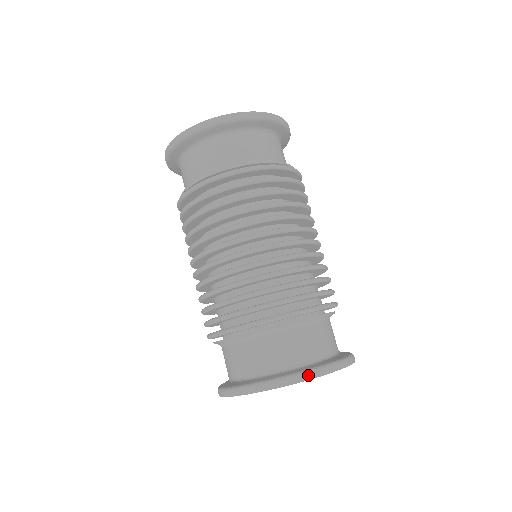
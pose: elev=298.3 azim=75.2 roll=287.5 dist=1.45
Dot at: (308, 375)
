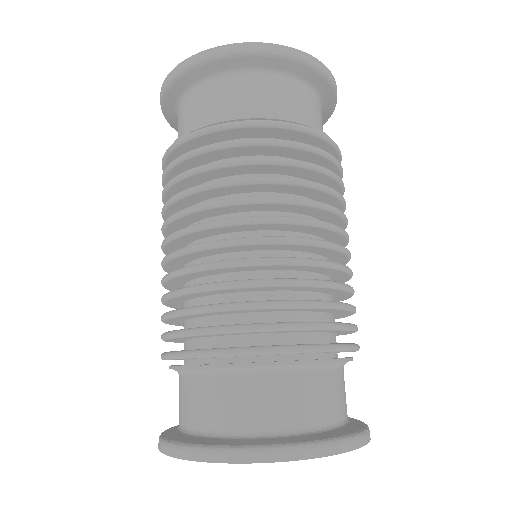
Dot at: (302, 452)
